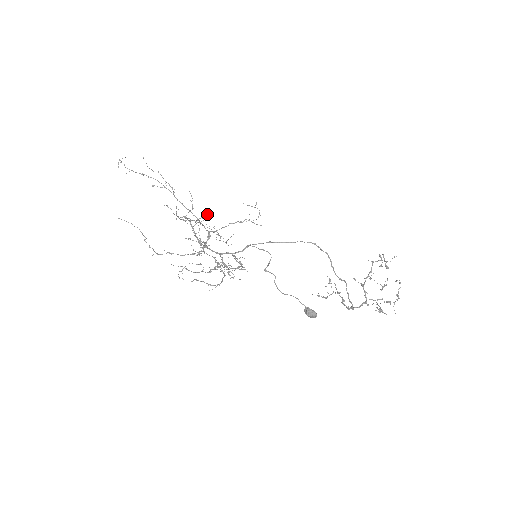
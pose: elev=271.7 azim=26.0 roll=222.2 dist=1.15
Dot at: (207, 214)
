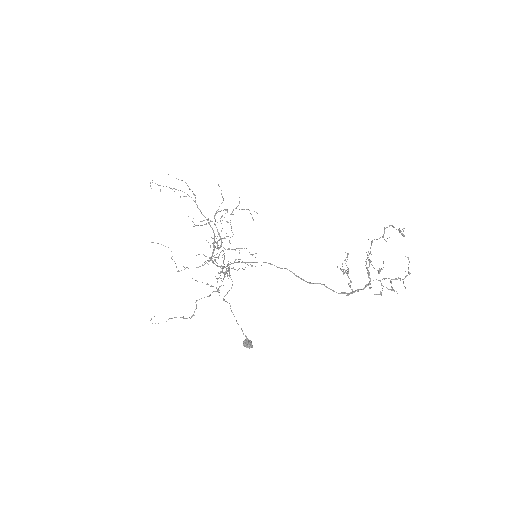
Dot at: occluded
